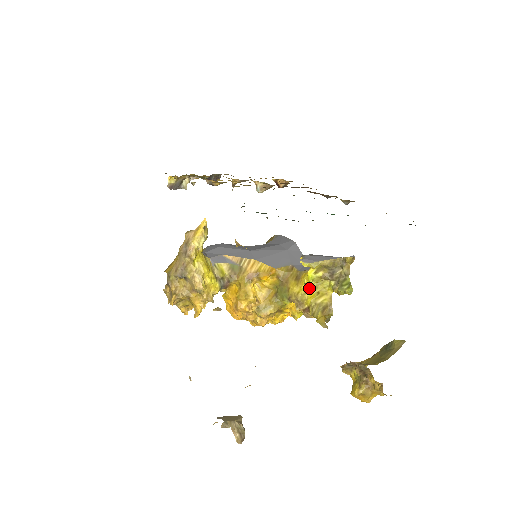
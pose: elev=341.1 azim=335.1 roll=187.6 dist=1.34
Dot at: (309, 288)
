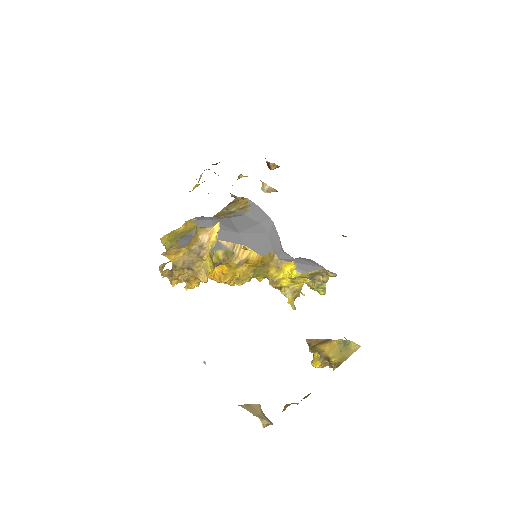
Dot at: (287, 277)
